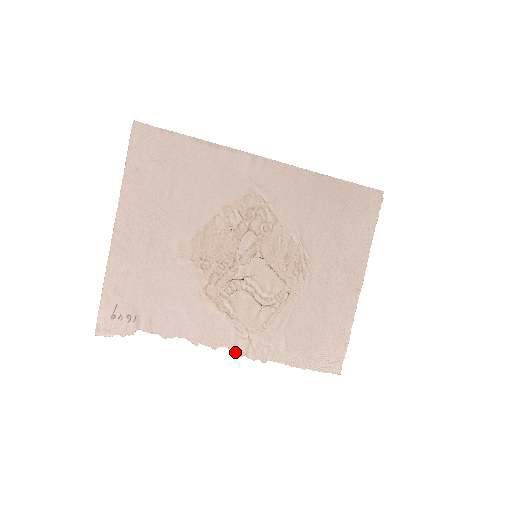
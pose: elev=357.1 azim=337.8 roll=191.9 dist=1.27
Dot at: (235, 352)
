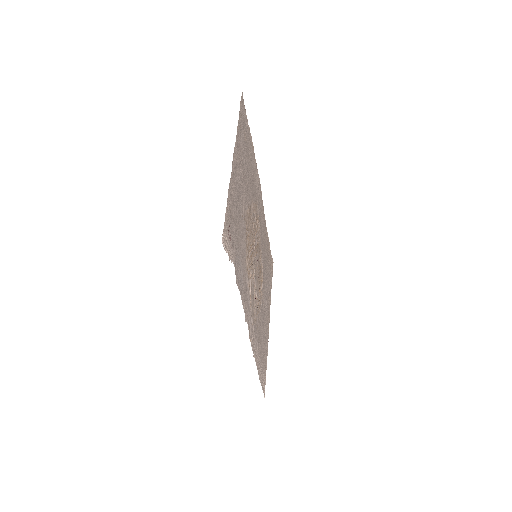
Dot at: (249, 334)
